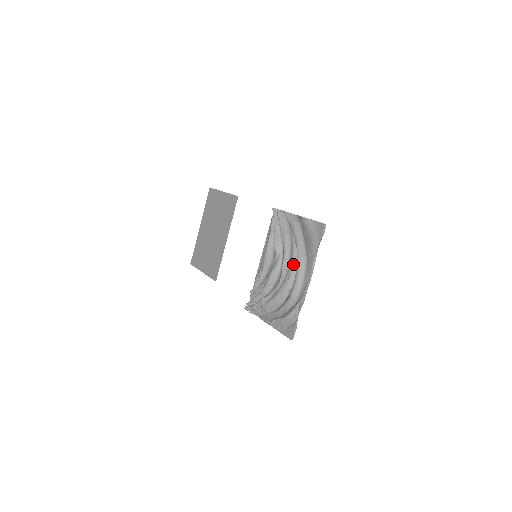
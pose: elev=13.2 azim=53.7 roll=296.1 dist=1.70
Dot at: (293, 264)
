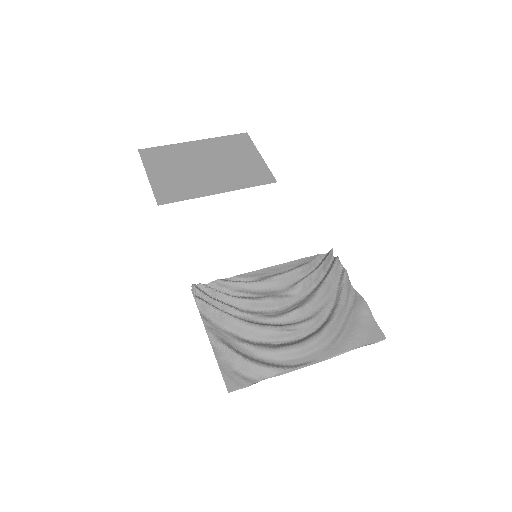
Dot at: (310, 324)
